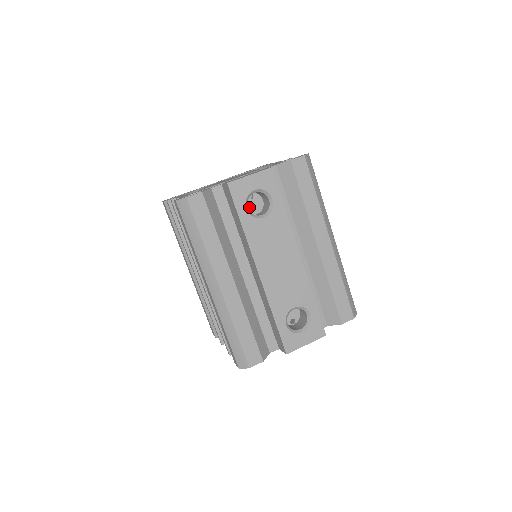
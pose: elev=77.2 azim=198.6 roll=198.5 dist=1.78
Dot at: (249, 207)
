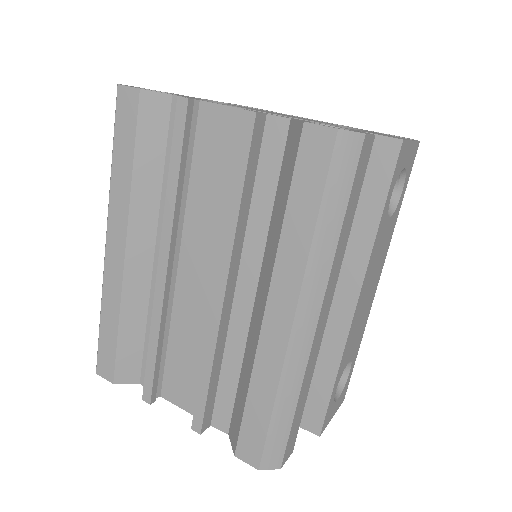
Dot at: occluded
